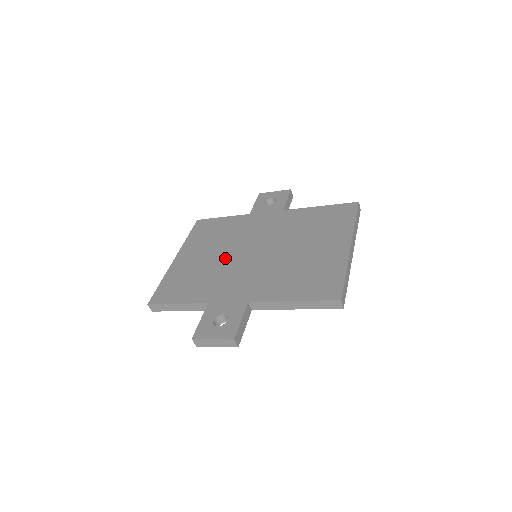
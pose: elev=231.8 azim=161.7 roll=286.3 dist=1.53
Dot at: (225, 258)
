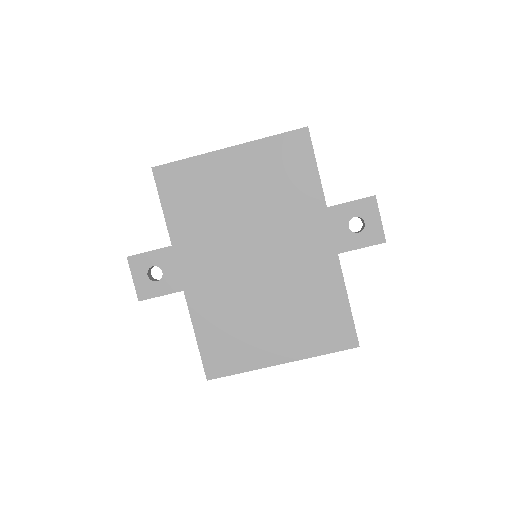
Dot at: (239, 223)
